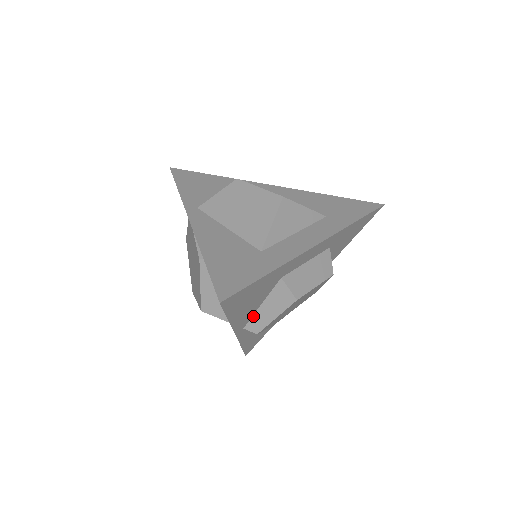
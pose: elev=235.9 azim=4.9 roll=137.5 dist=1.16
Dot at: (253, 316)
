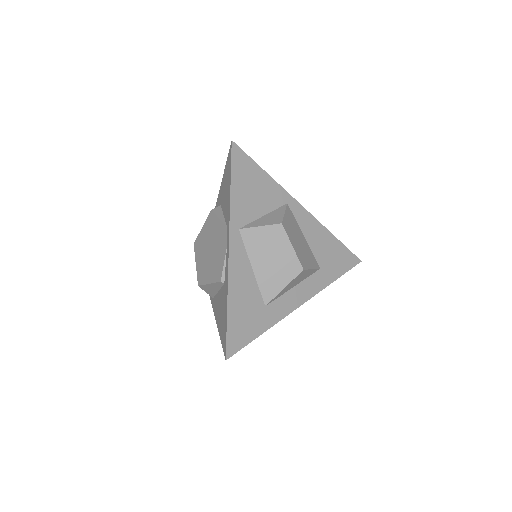
Dot at: occluded
